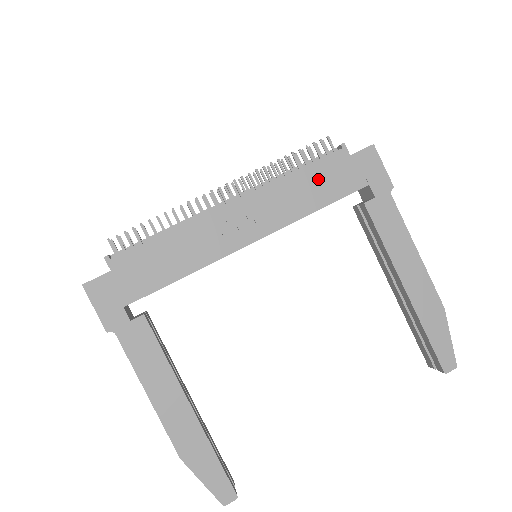
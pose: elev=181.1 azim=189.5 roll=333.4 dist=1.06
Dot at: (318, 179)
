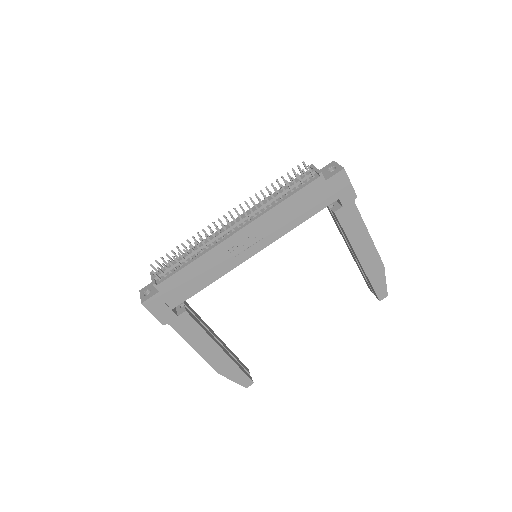
Dot at: (301, 203)
